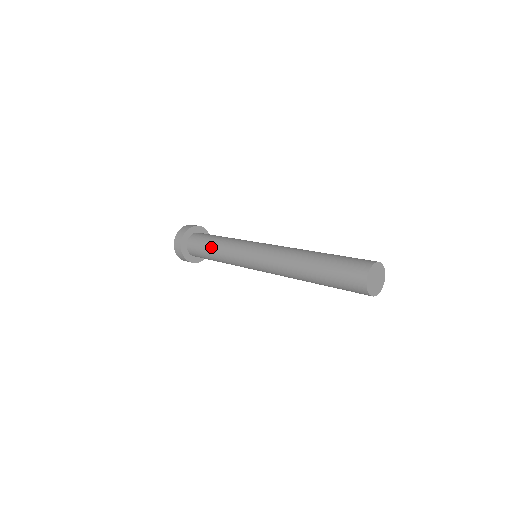
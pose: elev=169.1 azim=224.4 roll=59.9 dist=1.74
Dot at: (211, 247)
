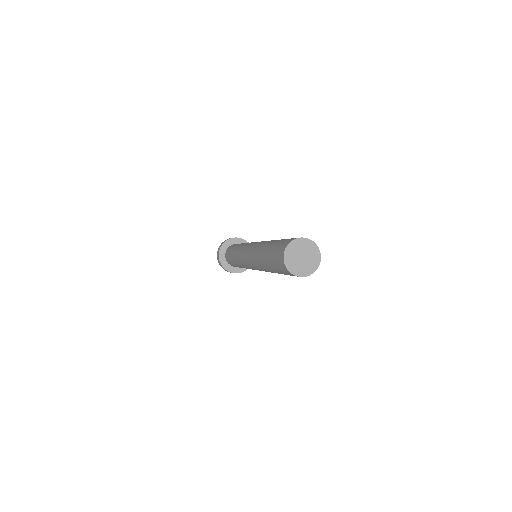
Dot at: occluded
